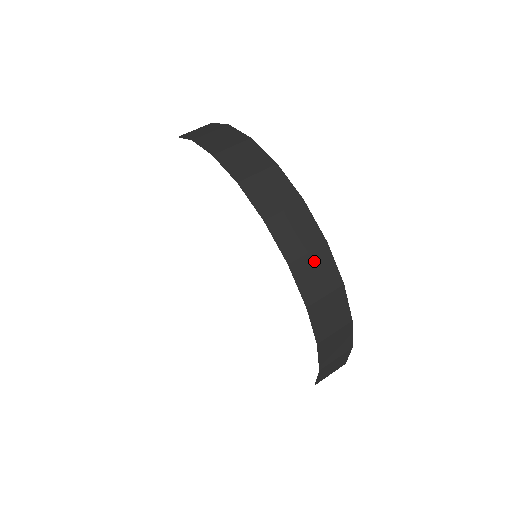
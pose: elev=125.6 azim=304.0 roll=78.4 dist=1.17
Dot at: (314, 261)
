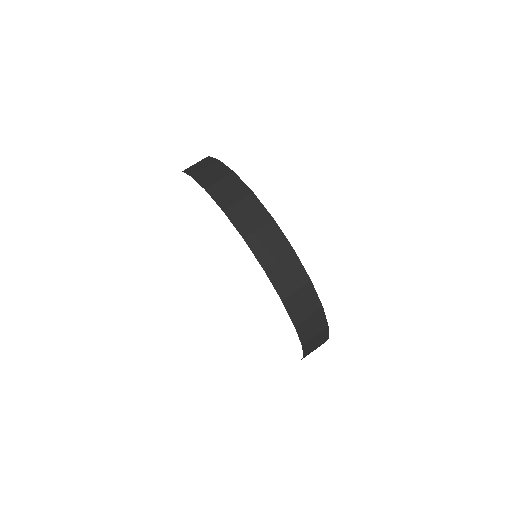
Dot at: occluded
